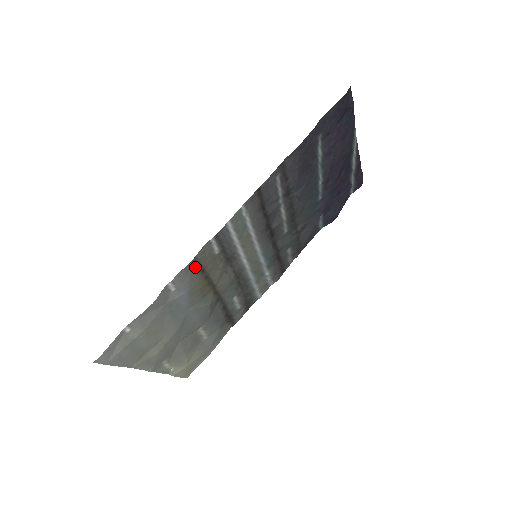
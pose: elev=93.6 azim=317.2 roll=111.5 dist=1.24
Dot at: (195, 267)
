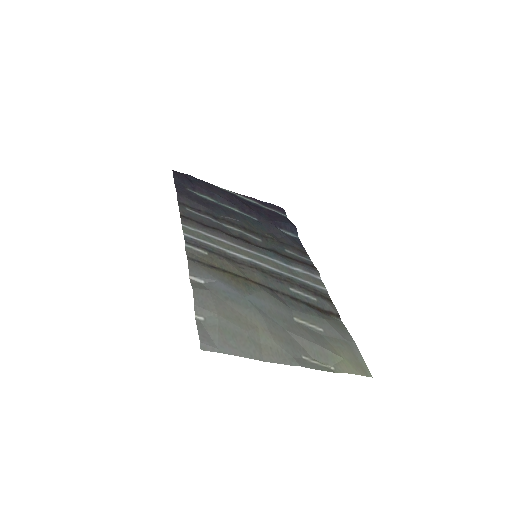
Dot at: (199, 264)
